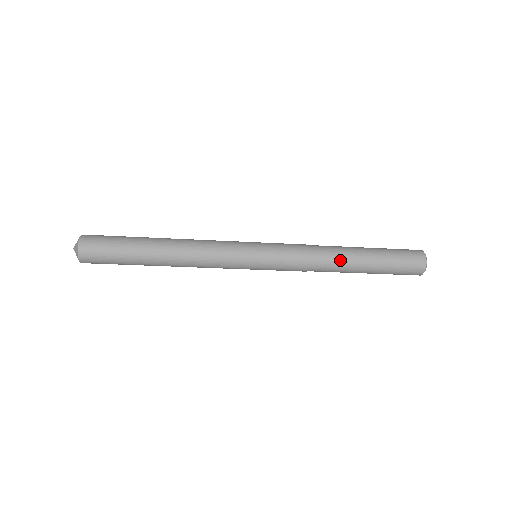
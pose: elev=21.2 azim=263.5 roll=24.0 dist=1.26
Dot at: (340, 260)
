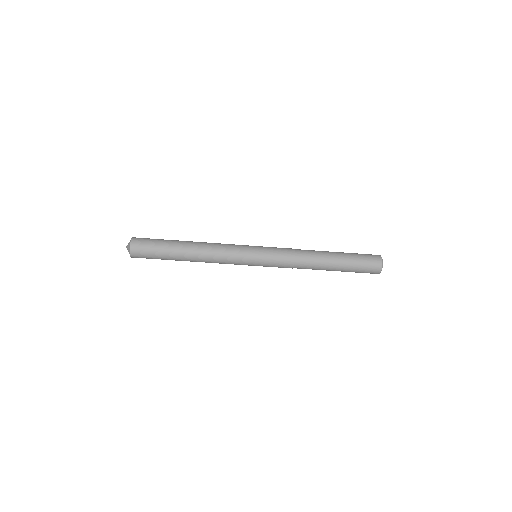
Dot at: (317, 255)
